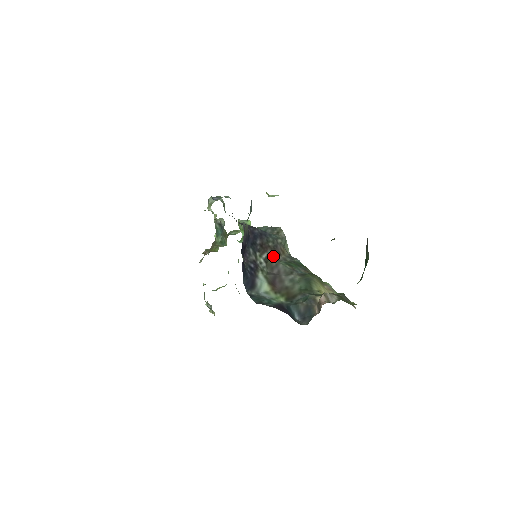
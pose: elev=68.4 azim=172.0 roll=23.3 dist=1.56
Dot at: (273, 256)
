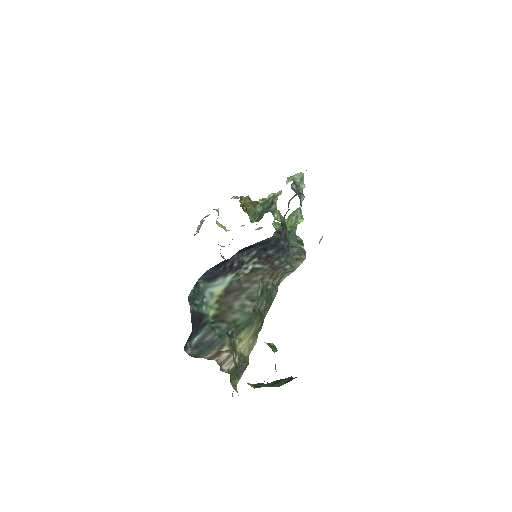
Dot at: (263, 273)
